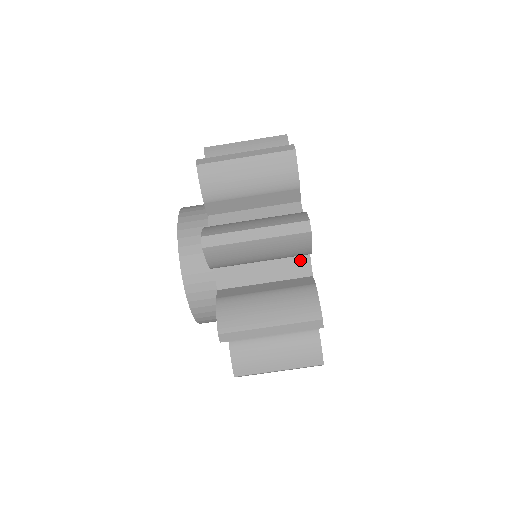
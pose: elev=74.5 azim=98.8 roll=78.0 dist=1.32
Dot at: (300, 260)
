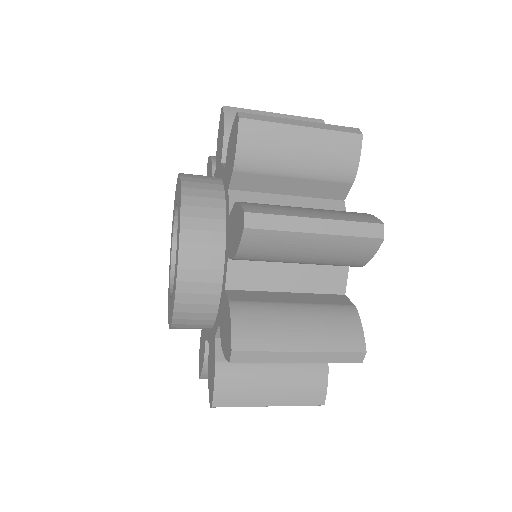
Dot at: occluded
